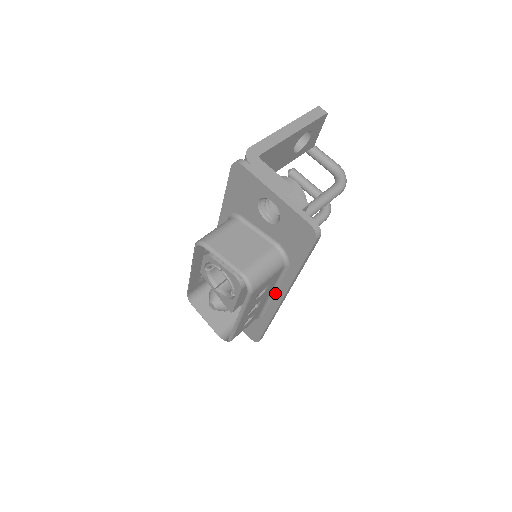
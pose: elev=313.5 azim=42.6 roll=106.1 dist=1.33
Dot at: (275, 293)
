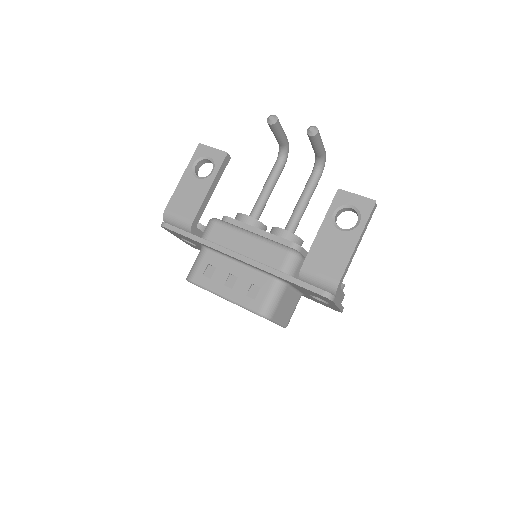
Dot at: occluded
